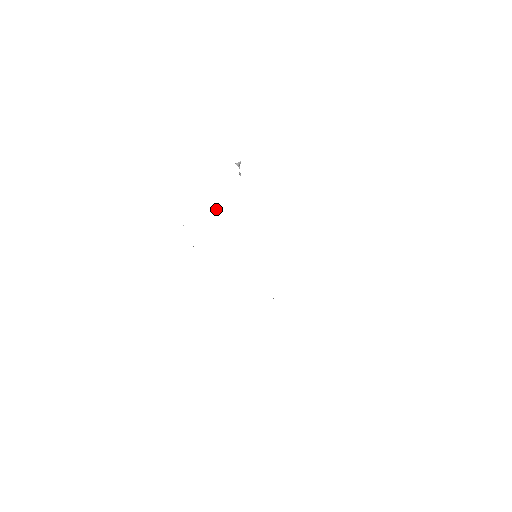
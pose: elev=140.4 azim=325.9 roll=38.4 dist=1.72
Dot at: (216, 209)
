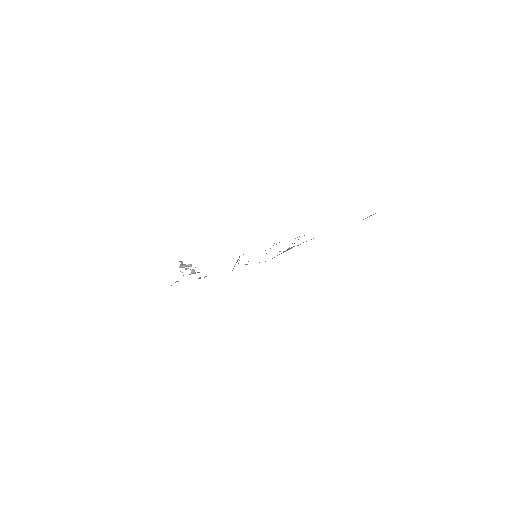
Dot at: (194, 271)
